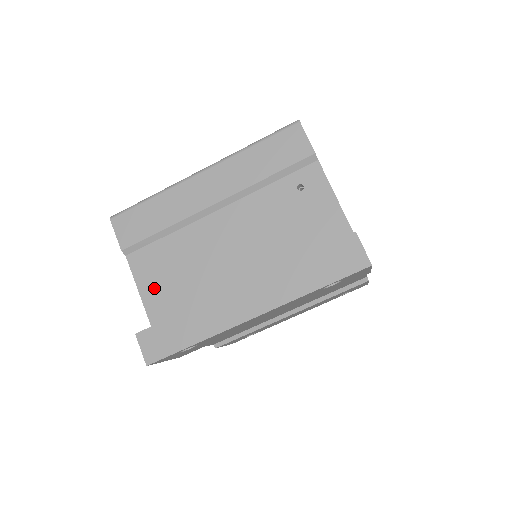
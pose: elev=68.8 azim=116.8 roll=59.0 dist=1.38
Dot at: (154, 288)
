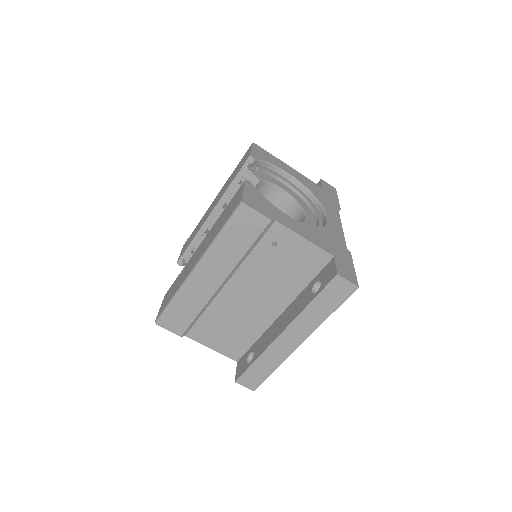
Dot at: (219, 343)
